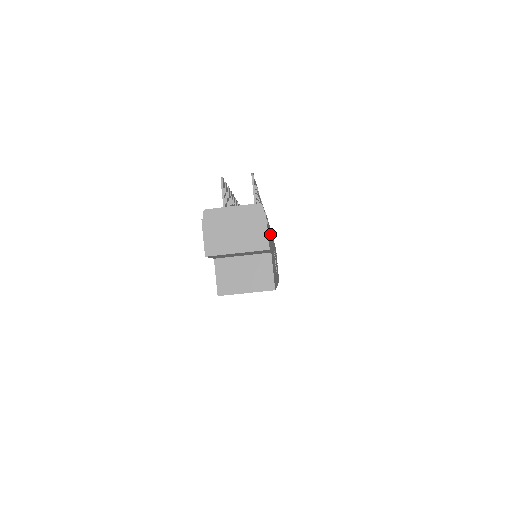
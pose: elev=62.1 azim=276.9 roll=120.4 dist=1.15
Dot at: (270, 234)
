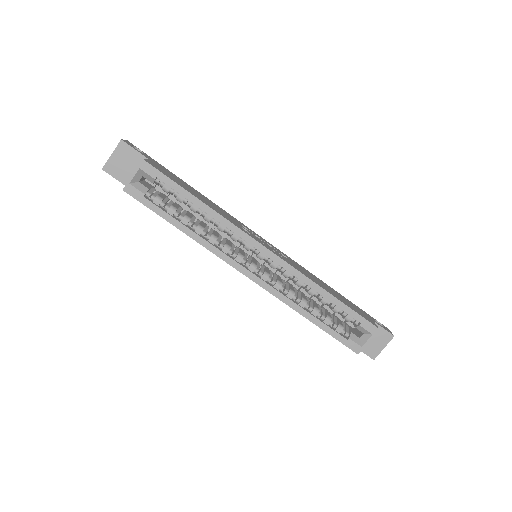
Dot at: (180, 180)
